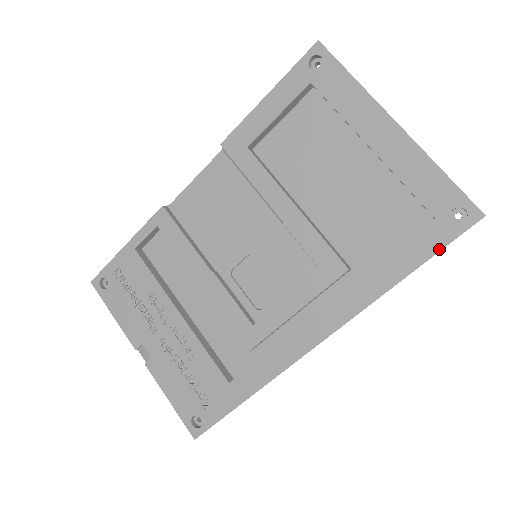
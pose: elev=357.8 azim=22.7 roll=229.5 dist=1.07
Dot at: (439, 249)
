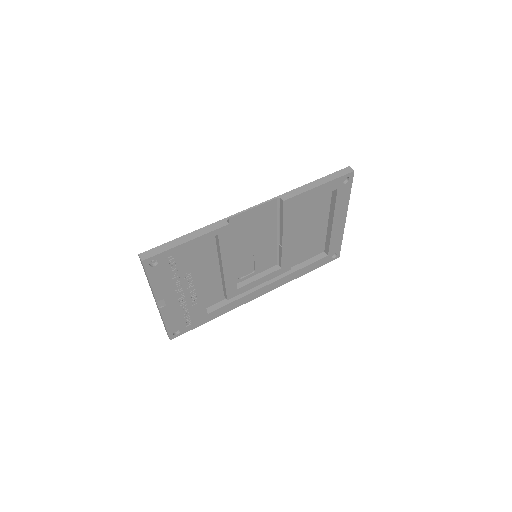
Dot at: occluded
